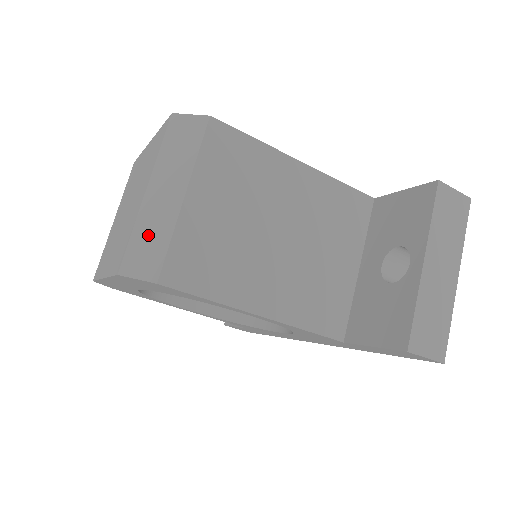
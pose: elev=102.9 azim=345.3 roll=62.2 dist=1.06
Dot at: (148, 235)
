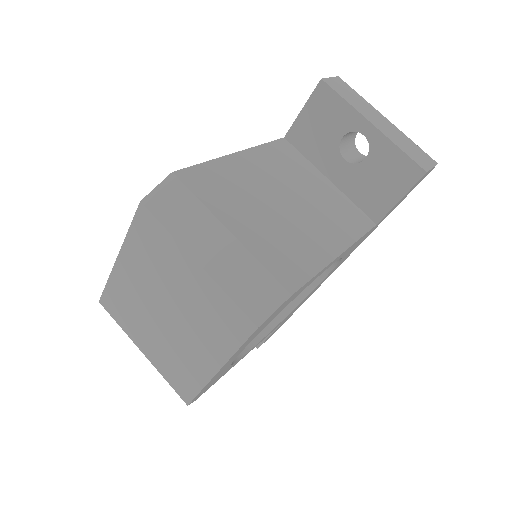
Dot at: (241, 281)
